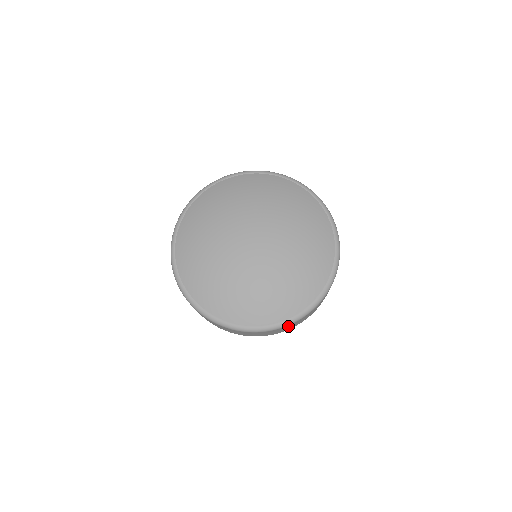
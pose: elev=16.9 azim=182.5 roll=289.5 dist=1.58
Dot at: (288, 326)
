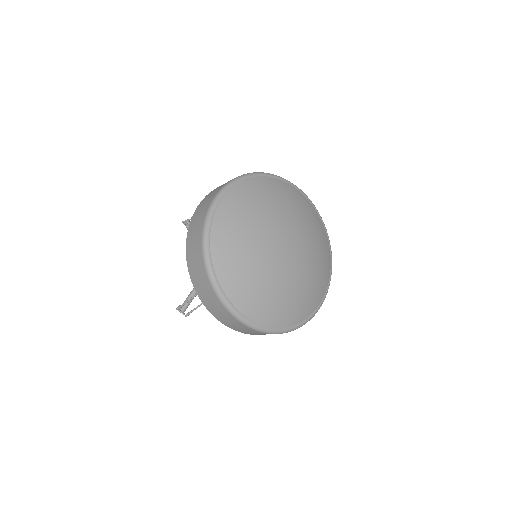
Dot at: occluded
